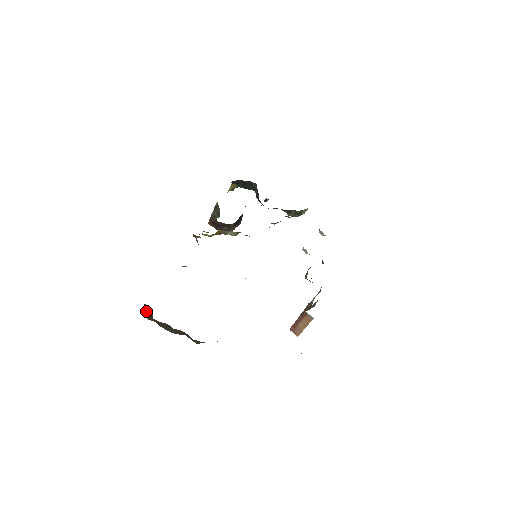
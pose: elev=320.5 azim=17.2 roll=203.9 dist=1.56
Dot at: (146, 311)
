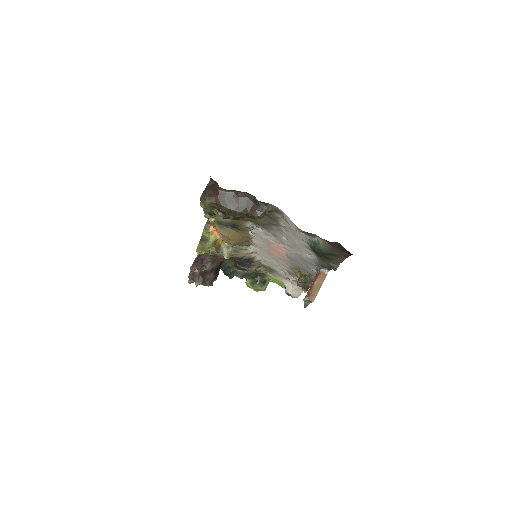
Dot at: (208, 190)
